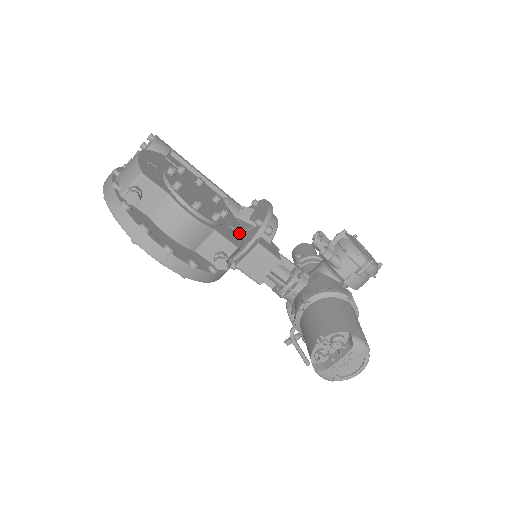
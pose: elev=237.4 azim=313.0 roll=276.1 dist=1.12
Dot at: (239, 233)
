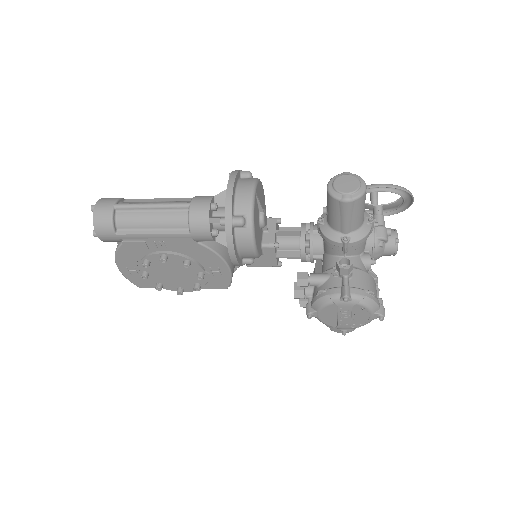
Dot at: (224, 272)
